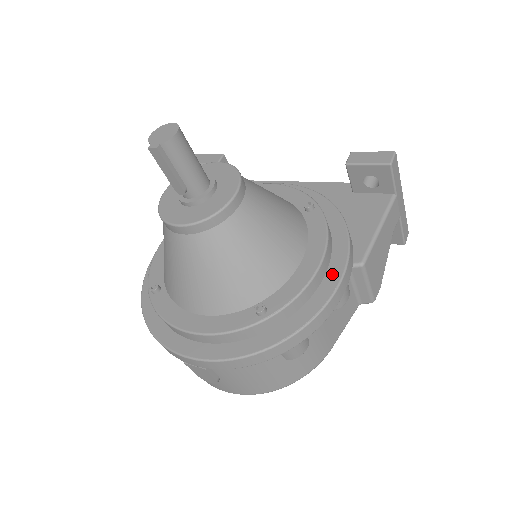
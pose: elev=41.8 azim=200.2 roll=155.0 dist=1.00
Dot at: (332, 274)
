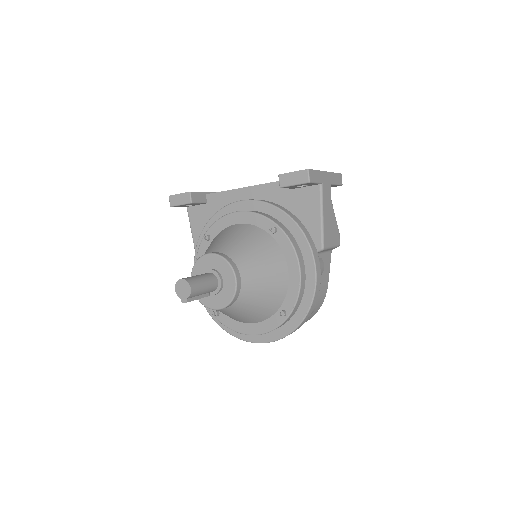
Dot at: (309, 271)
